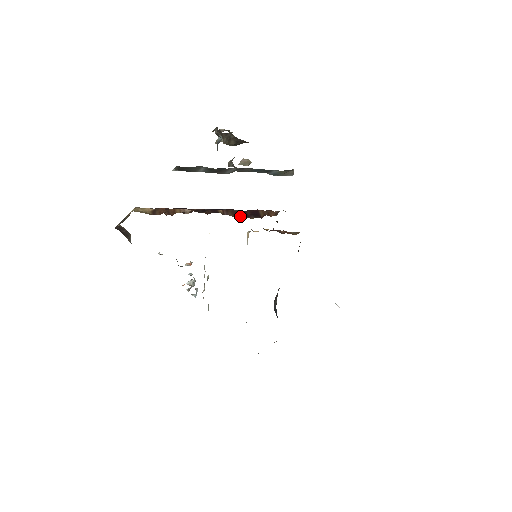
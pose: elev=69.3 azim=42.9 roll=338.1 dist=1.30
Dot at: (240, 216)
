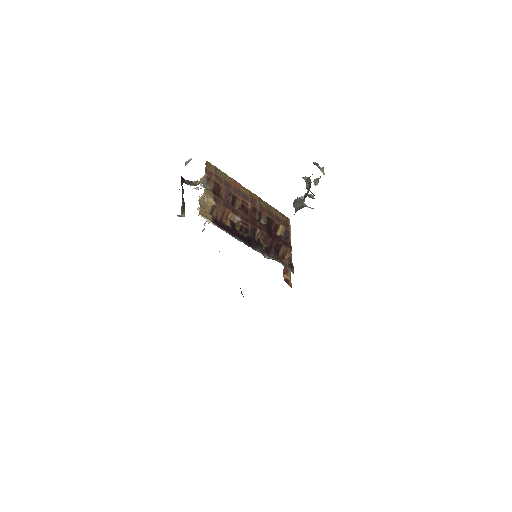
Dot at: (267, 245)
